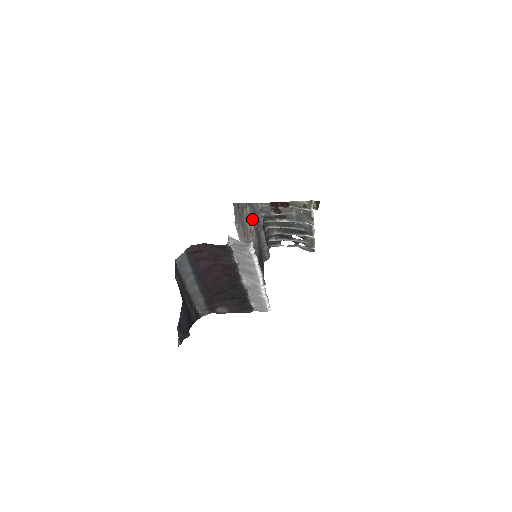
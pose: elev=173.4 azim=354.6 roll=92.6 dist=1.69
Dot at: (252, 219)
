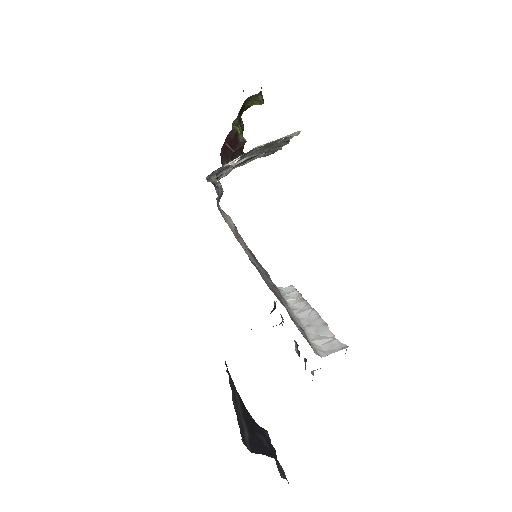
Dot at: occluded
